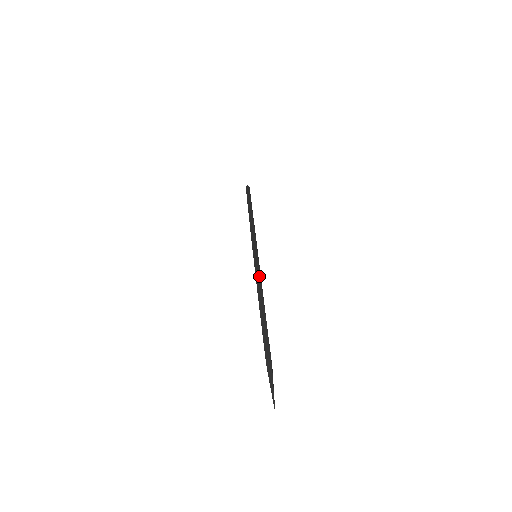
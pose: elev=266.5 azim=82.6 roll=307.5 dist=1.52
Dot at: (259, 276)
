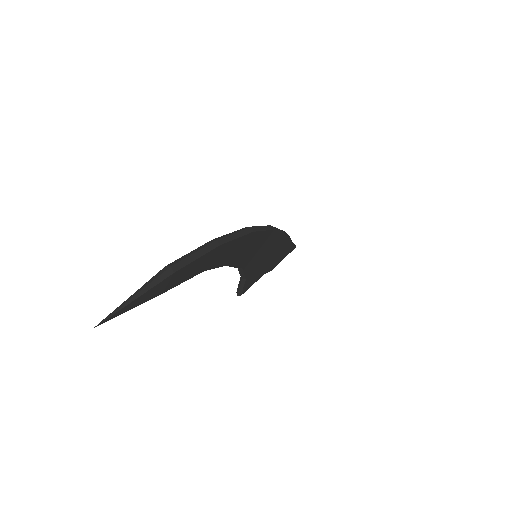
Dot at: (254, 228)
